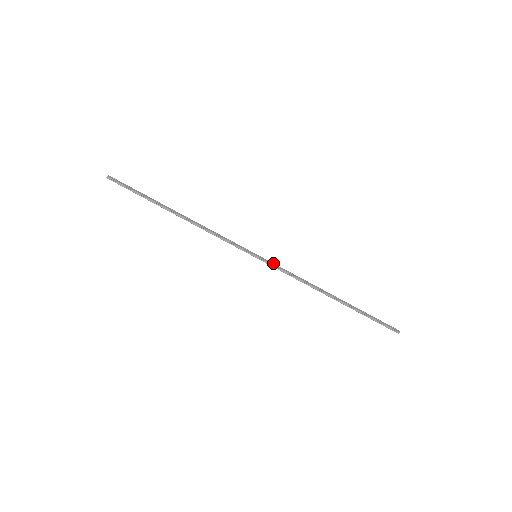
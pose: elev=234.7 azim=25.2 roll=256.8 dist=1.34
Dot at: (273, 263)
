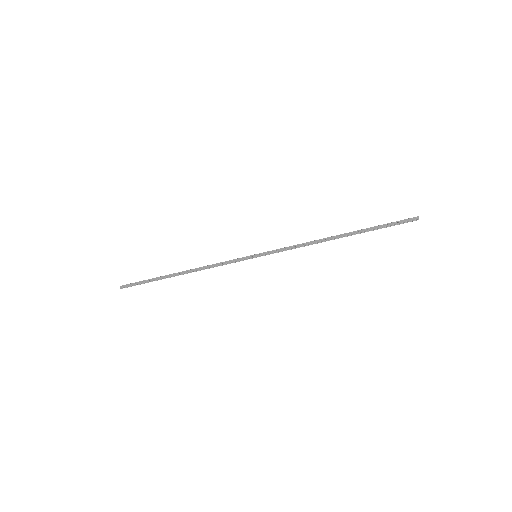
Dot at: (272, 250)
